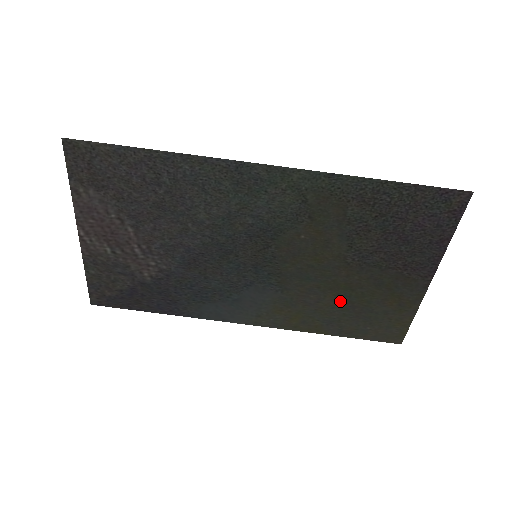
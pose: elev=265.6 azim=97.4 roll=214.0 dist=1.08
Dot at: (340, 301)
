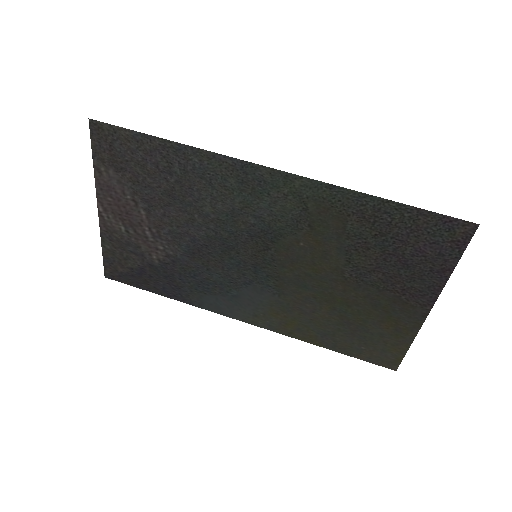
Dot at: (336, 315)
